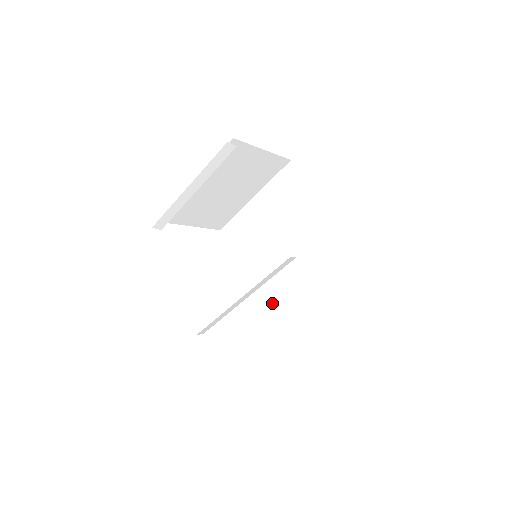
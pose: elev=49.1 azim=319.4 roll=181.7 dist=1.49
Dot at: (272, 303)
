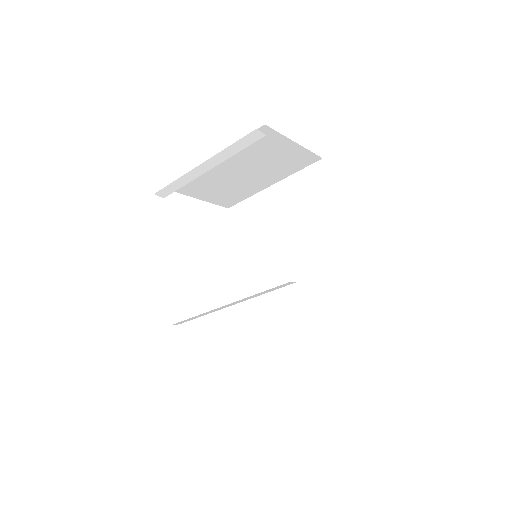
Dot at: (261, 303)
